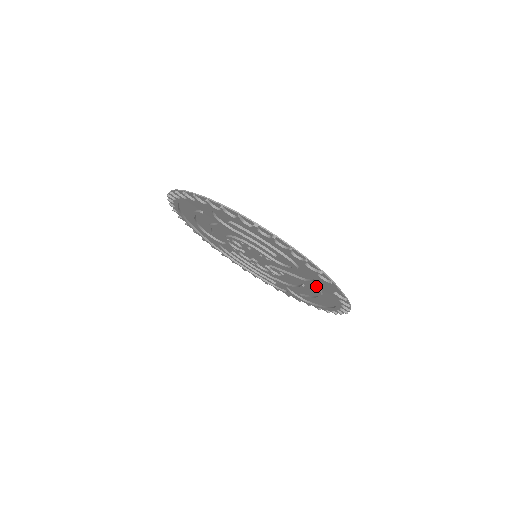
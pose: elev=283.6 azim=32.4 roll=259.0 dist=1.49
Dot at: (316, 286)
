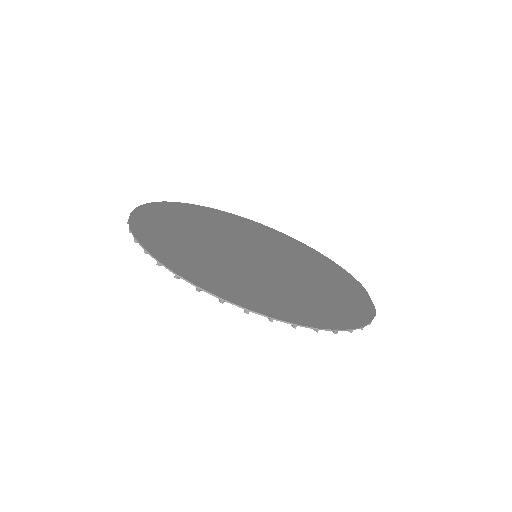
Dot at: occluded
